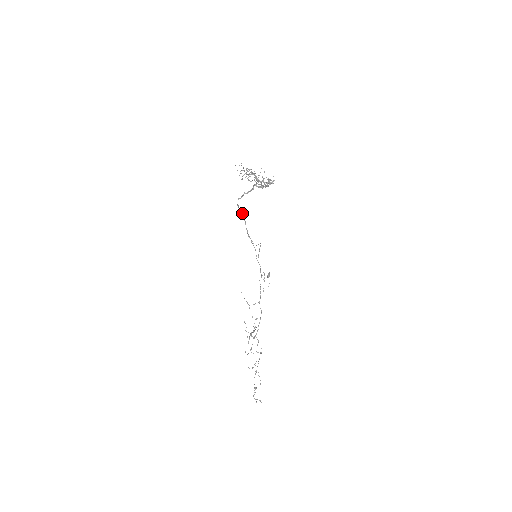
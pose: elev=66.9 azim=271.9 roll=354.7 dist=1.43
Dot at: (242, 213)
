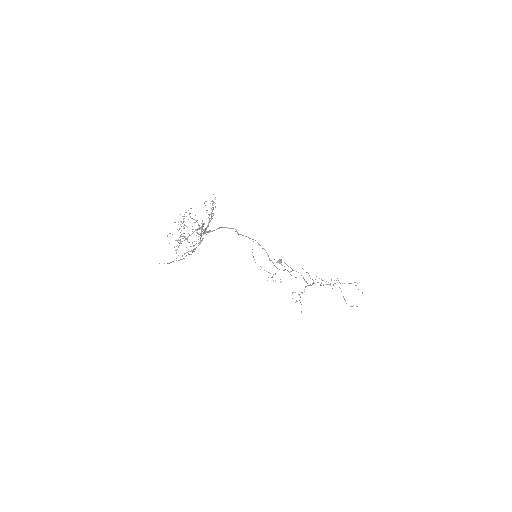
Dot at: (219, 228)
